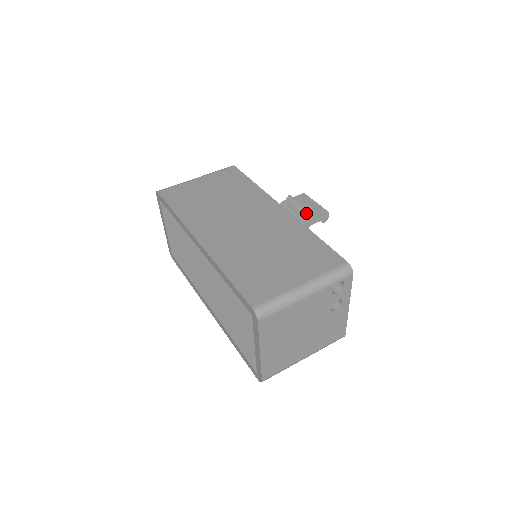
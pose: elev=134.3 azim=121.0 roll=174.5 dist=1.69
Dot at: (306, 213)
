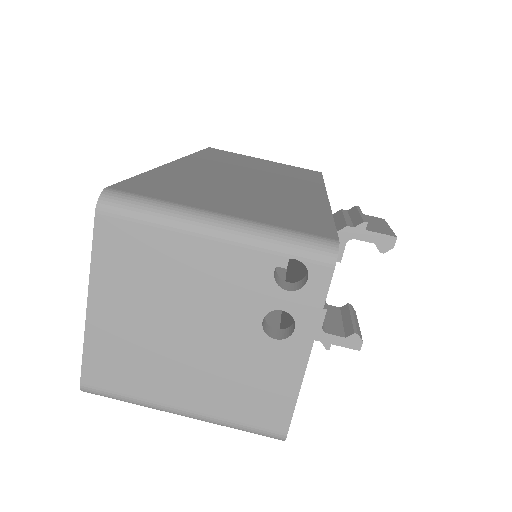
Dot at: (358, 220)
